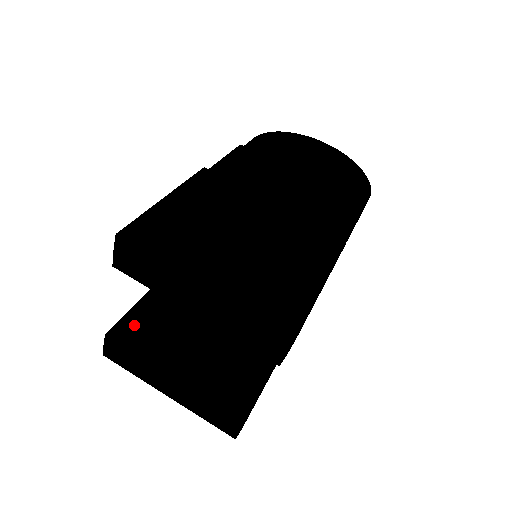
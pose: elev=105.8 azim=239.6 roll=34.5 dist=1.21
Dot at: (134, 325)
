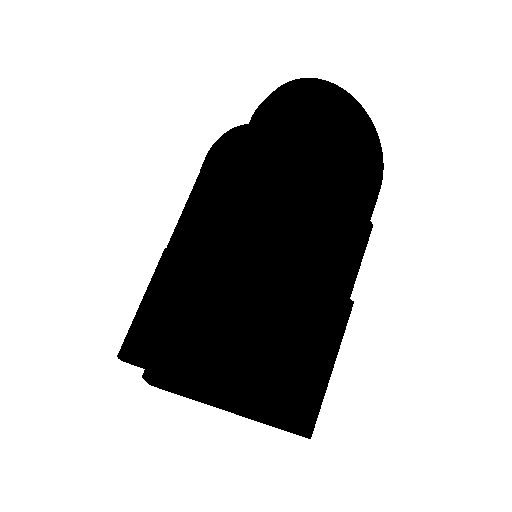
Dot at: (145, 343)
